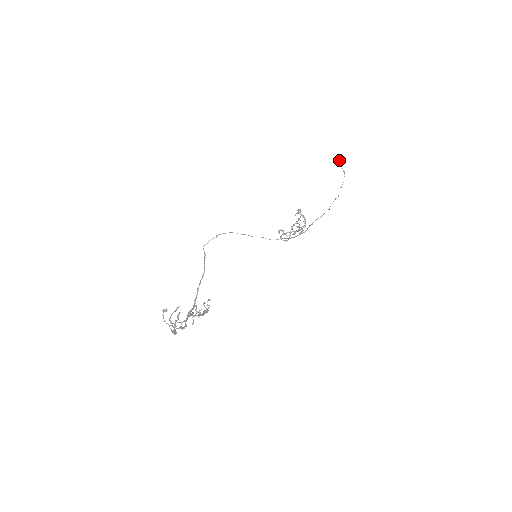
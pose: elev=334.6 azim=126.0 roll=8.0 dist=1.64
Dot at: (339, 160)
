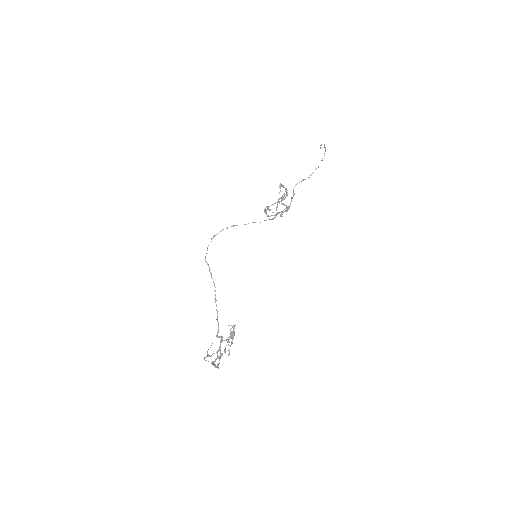
Dot at: occluded
